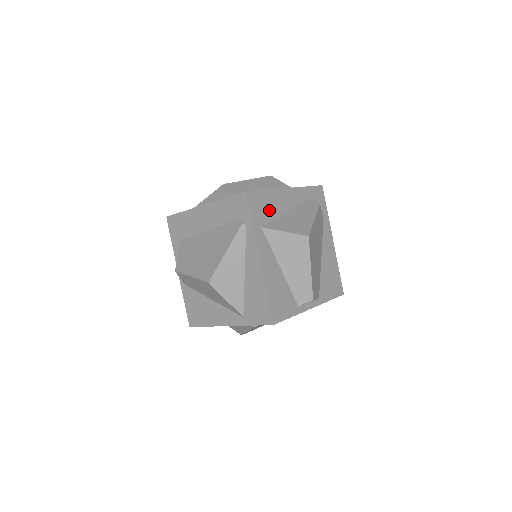
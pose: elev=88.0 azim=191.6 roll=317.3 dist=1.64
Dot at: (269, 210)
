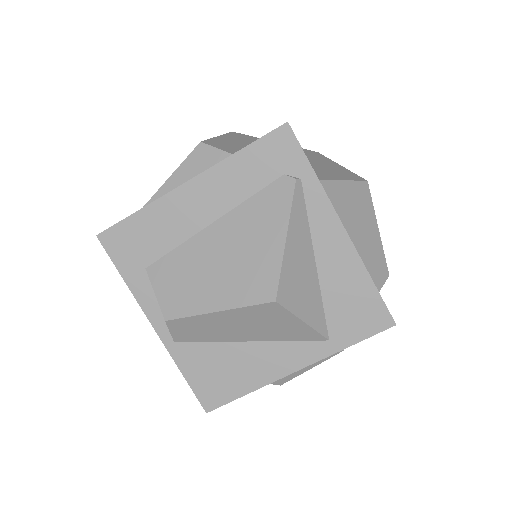
Dot at: occluded
